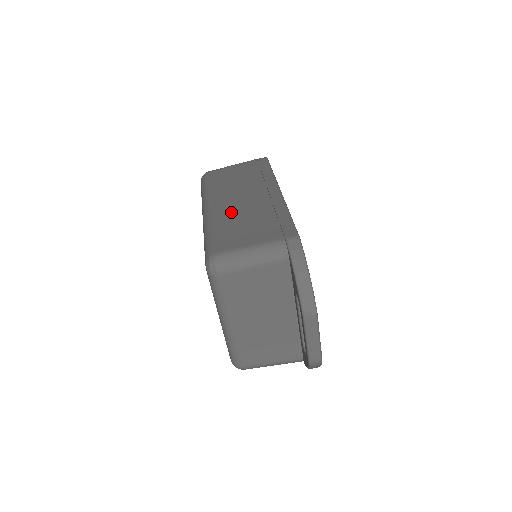
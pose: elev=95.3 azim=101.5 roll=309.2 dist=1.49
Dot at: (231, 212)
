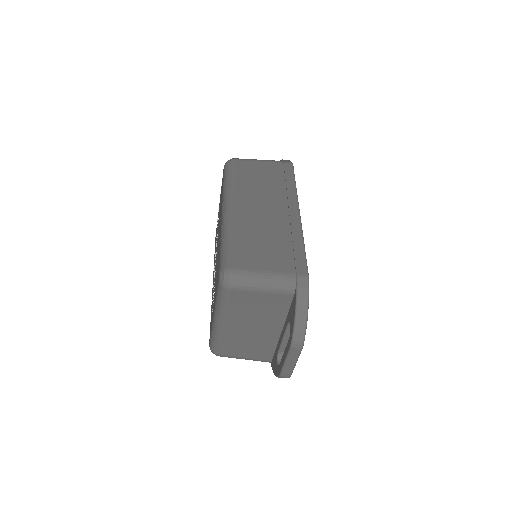
Dot at: (251, 223)
